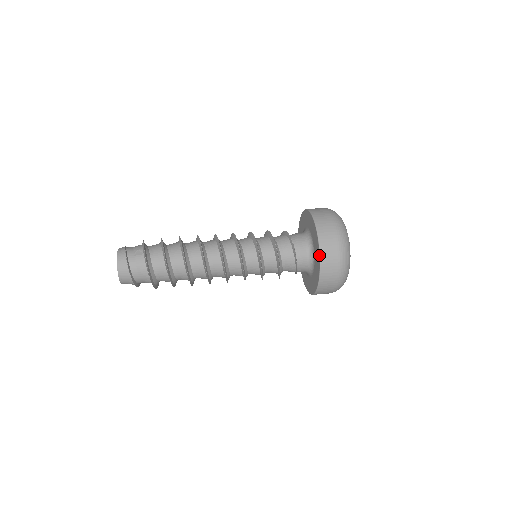
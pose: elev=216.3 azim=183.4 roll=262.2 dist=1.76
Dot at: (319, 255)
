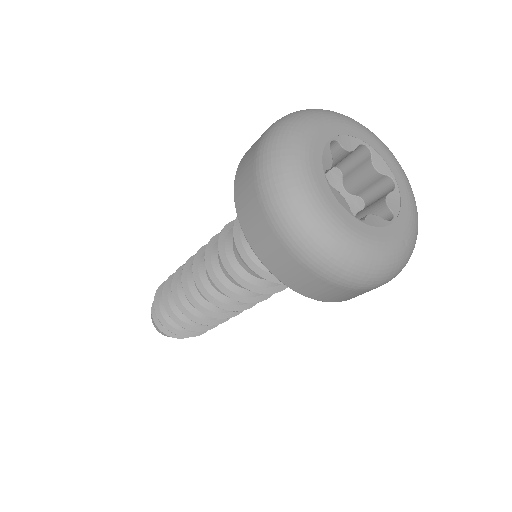
Dot at: (234, 185)
